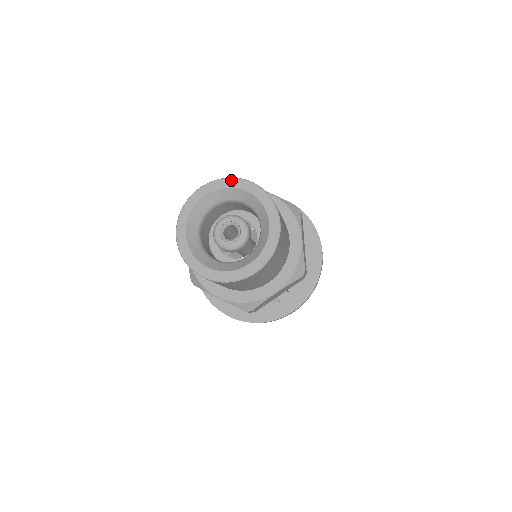
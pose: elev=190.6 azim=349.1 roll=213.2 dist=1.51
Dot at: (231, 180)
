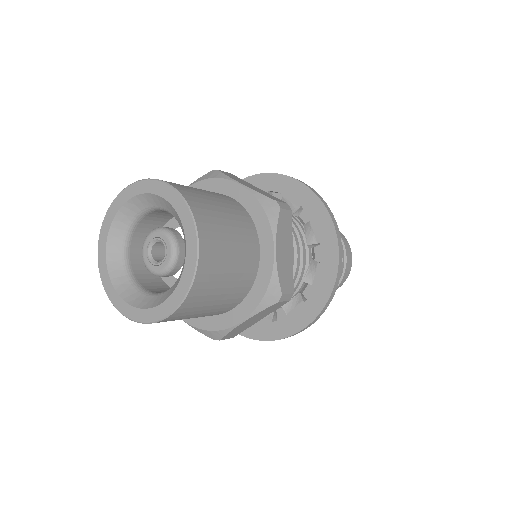
Dot at: (107, 214)
